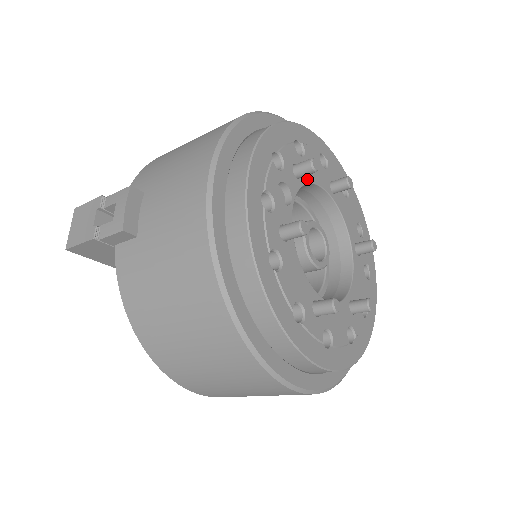
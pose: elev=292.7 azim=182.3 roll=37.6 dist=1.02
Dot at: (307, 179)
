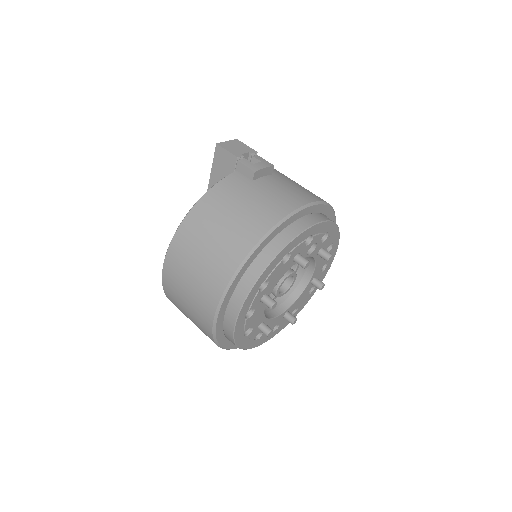
Dot at: (317, 260)
